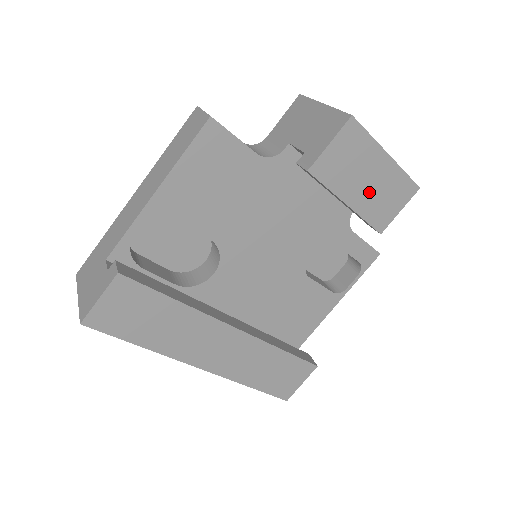
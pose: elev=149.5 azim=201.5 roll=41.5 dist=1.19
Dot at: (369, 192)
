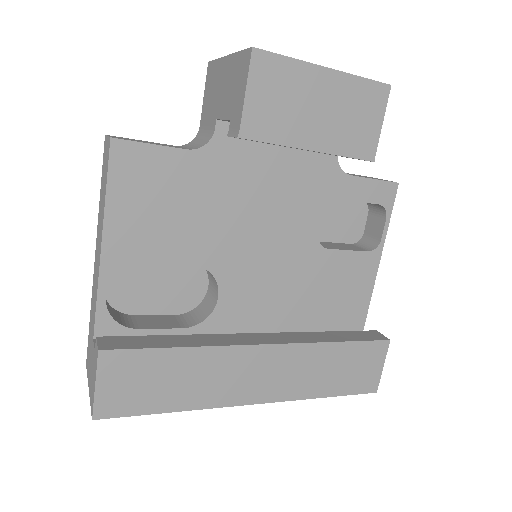
Dot at: (329, 122)
